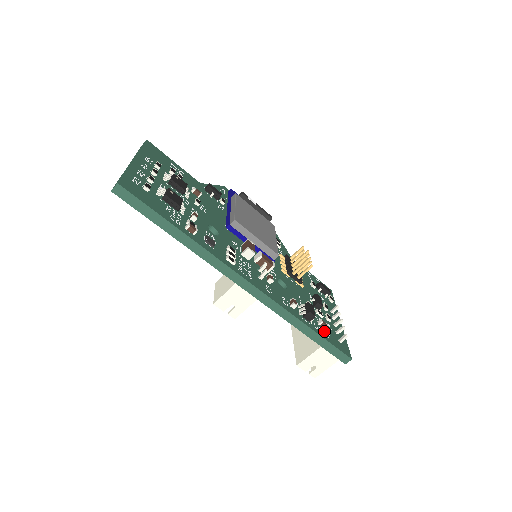
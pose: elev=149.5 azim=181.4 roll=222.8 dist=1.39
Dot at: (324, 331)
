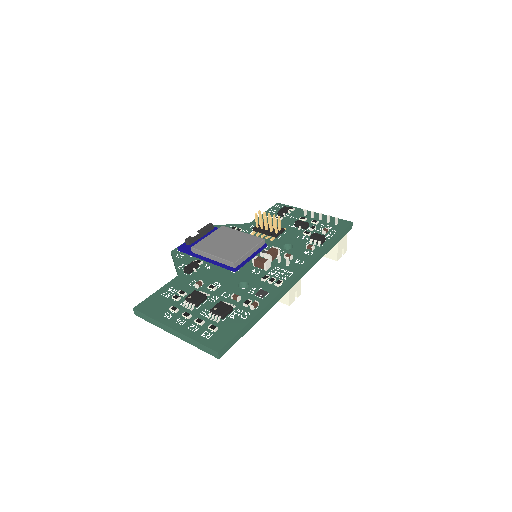
Dot at: (330, 233)
